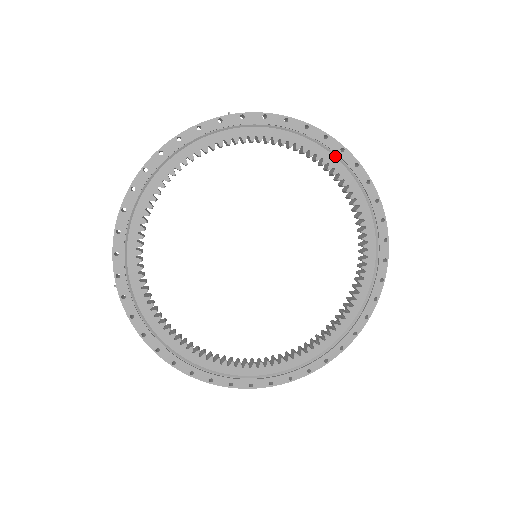
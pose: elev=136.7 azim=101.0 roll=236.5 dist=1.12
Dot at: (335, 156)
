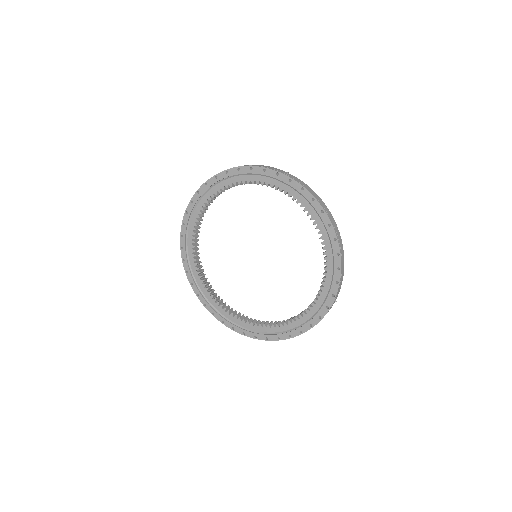
Dot at: (330, 239)
